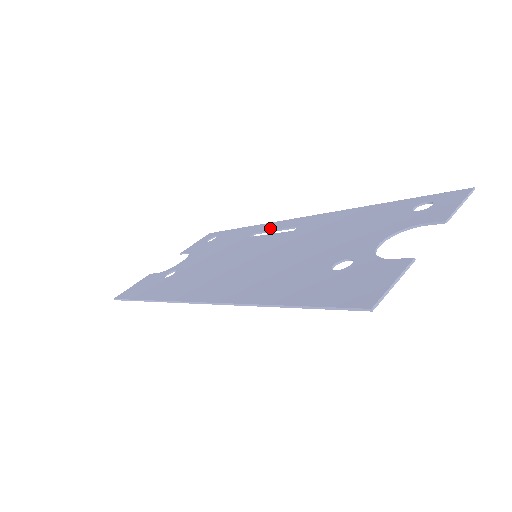
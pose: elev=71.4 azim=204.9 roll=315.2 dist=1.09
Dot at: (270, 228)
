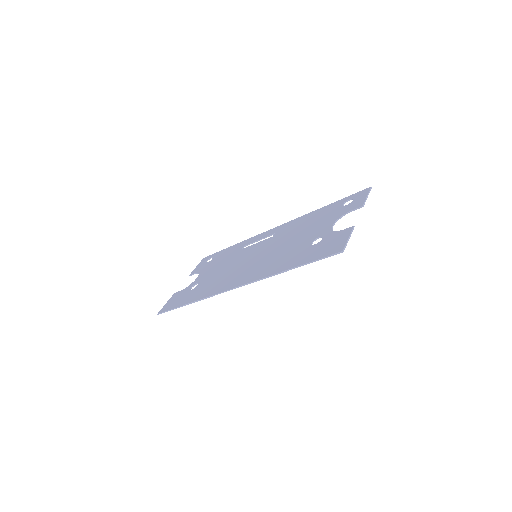
Dot at: (254, 240)
